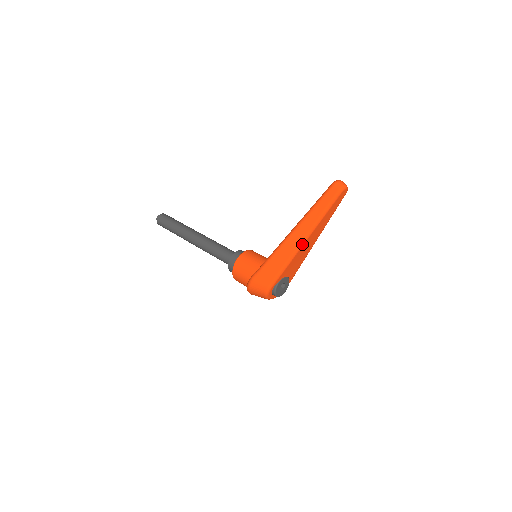
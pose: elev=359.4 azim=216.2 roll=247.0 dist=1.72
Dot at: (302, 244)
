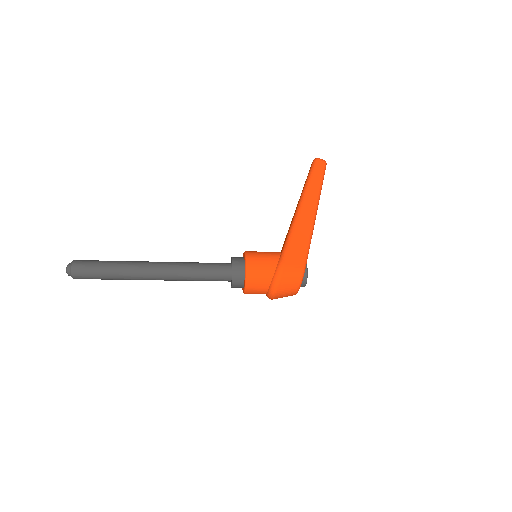
Dot at: (315, 216)
